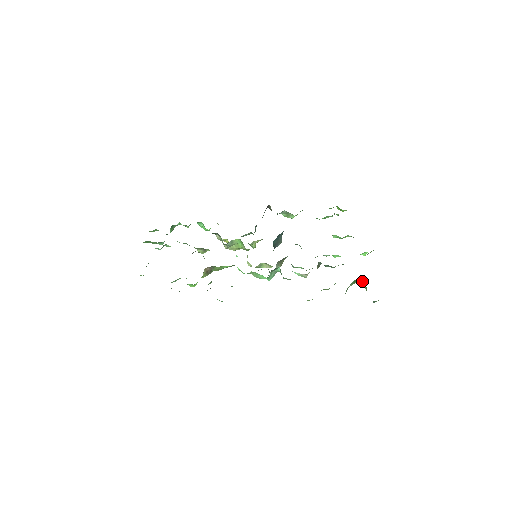
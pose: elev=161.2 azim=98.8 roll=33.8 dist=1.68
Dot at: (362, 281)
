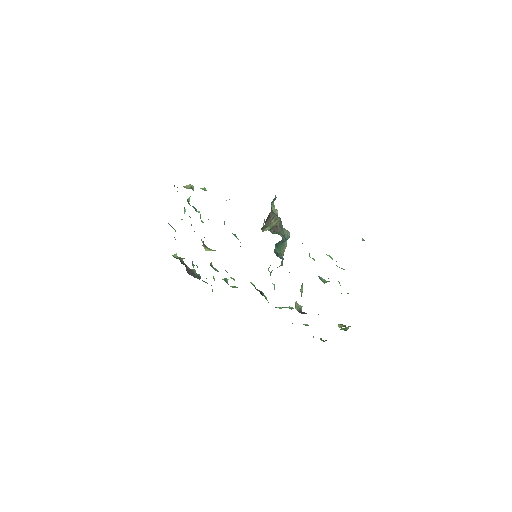
Dot at: occluded
